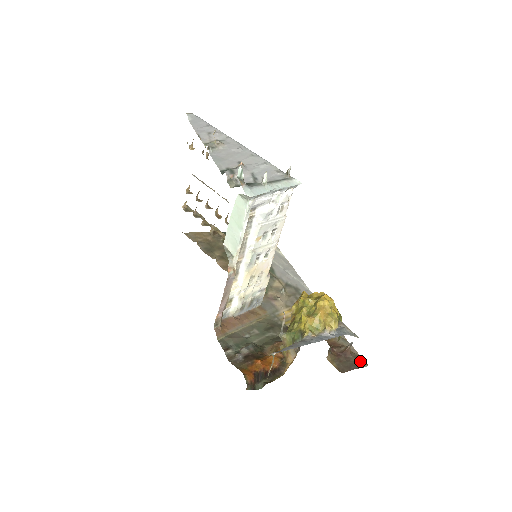
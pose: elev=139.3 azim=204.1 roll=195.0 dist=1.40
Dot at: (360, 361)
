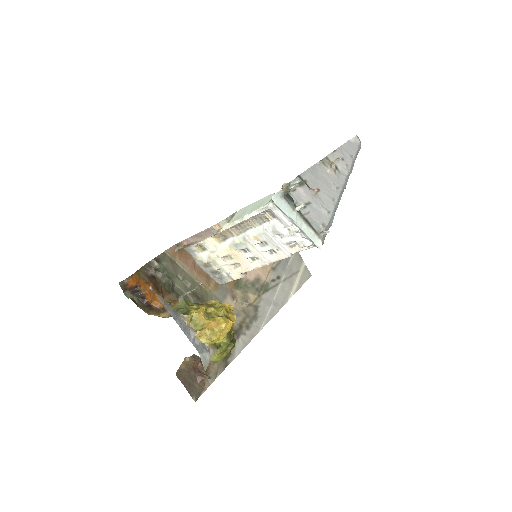
Dot at: (197, 392)
